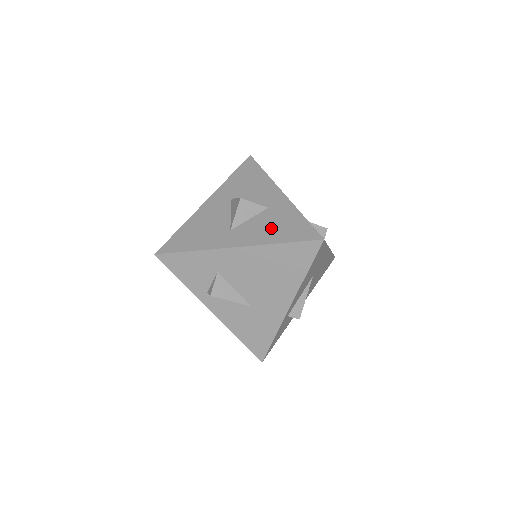
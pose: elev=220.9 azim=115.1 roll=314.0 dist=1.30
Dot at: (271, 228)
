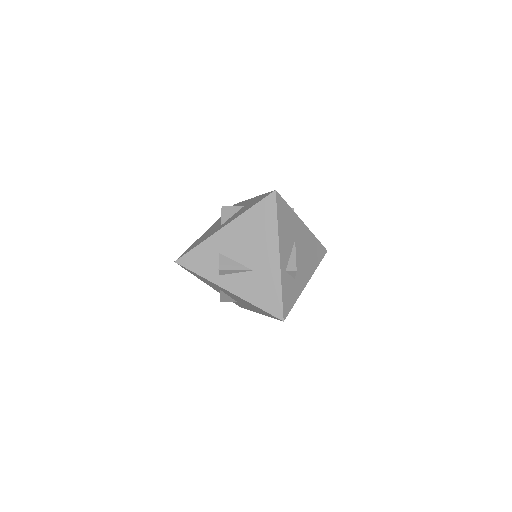
Dot at: (245, 209)
